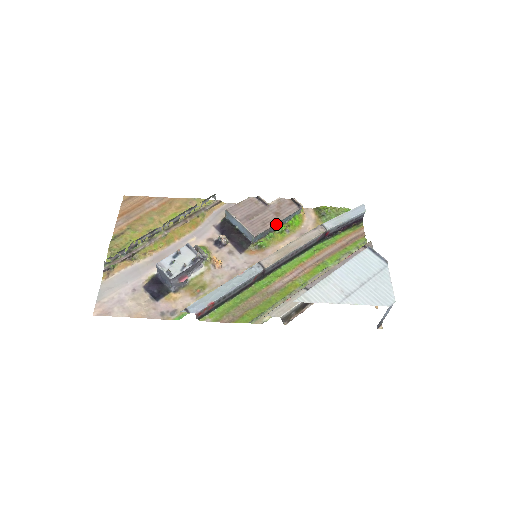
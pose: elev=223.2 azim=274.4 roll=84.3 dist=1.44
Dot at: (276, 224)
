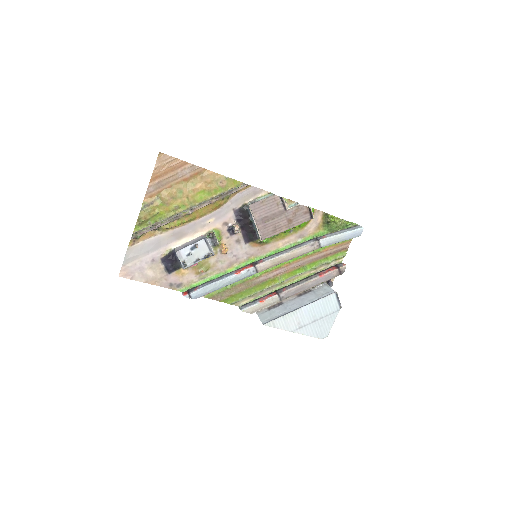
Dot at: (284, 230)
